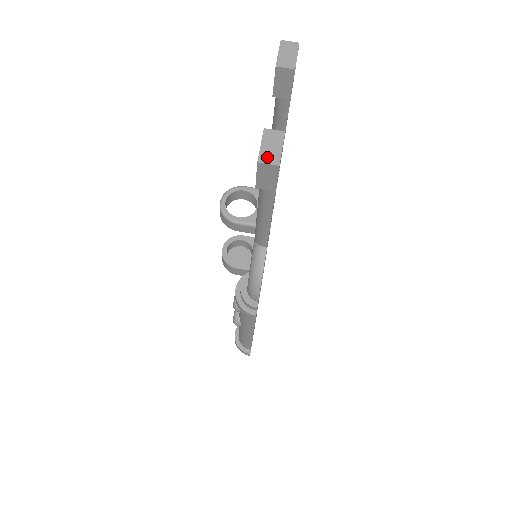
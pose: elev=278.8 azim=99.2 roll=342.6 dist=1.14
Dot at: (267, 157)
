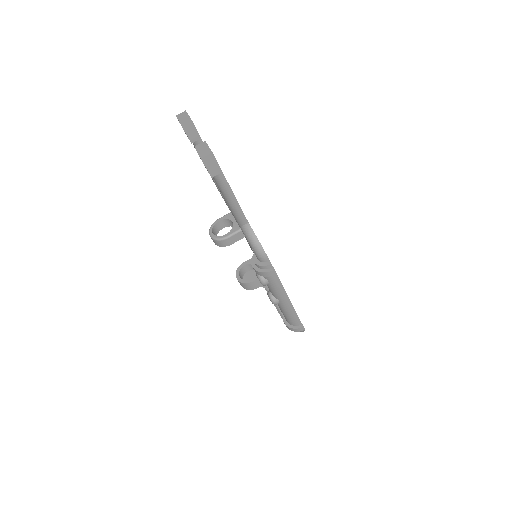
Dot at: (204, 154)
